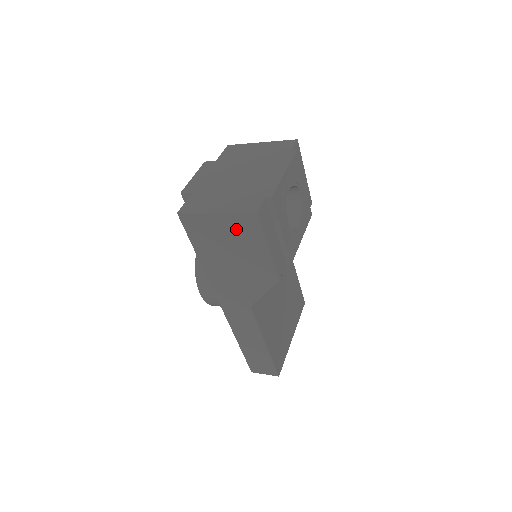
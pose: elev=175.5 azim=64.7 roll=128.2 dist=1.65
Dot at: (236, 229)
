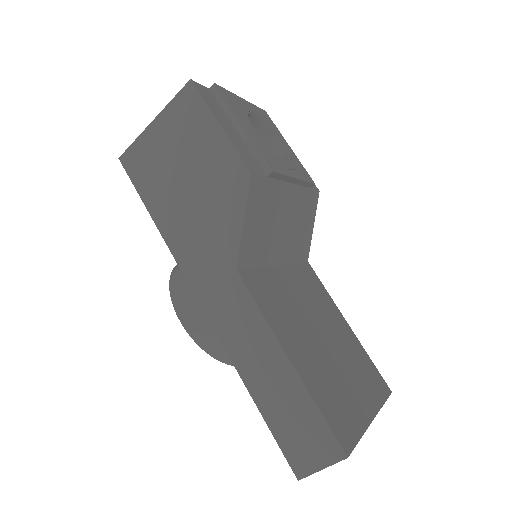
Dot at: (178, 127)
